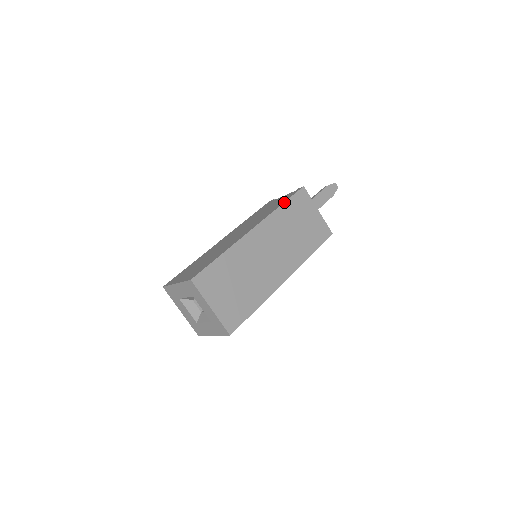
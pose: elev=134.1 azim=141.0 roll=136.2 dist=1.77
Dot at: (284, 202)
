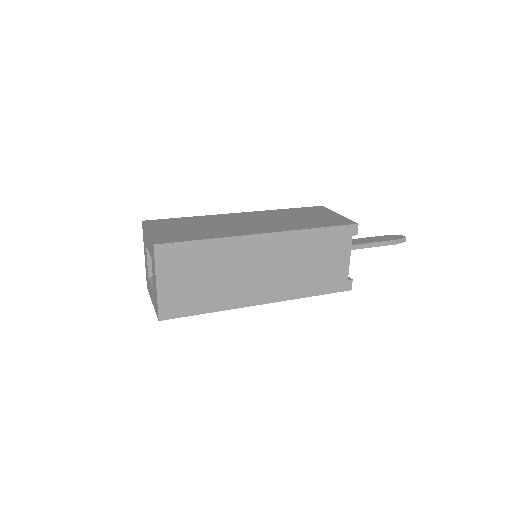
Dot at: (290, 209)
